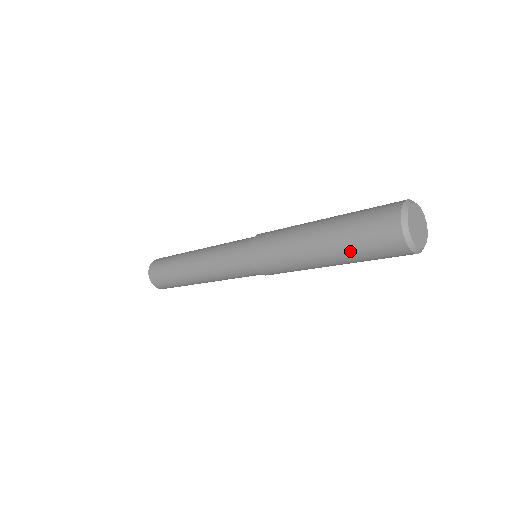
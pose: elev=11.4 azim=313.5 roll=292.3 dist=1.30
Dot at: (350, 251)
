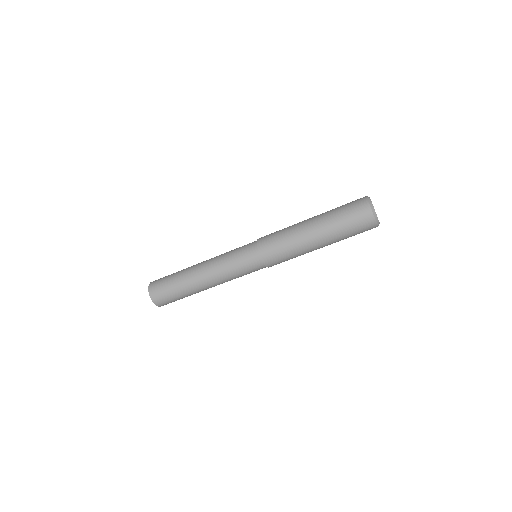
Dot at: (332, 211)
